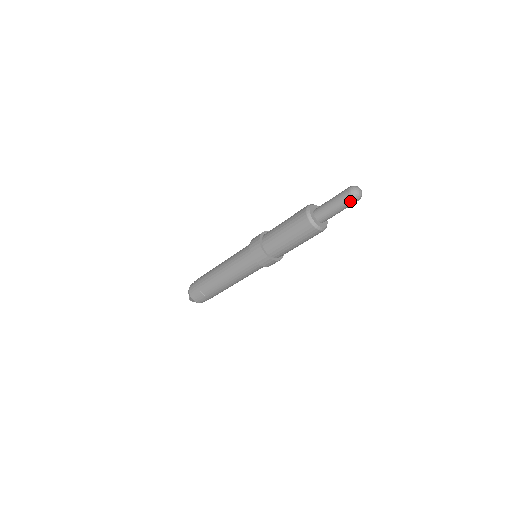
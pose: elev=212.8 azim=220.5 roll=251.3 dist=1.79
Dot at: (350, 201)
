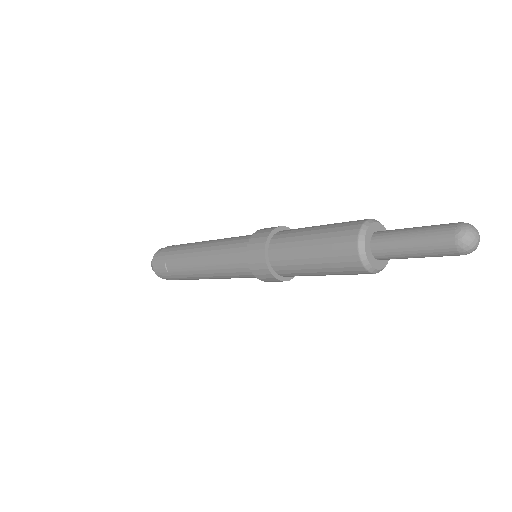
Dot at: (448, 246)
